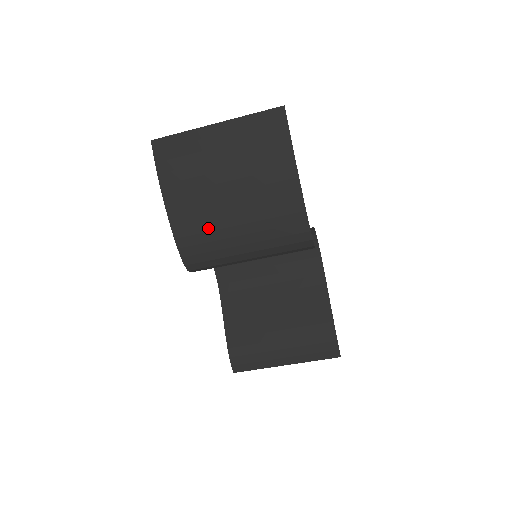
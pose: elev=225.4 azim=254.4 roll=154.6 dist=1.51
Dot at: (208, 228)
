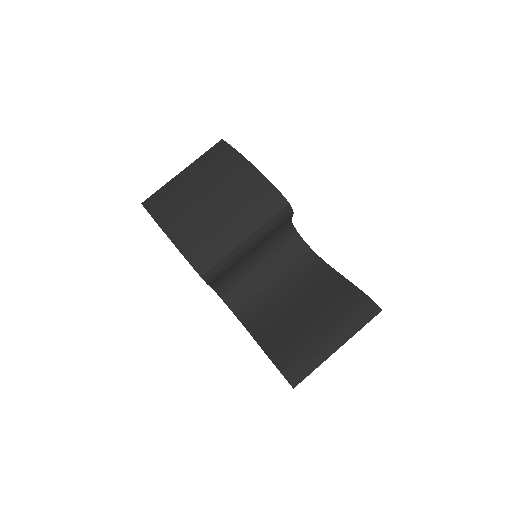
Dot at: (202, 228)
